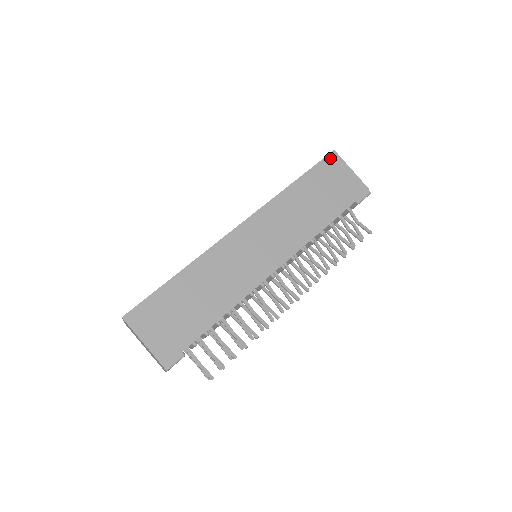
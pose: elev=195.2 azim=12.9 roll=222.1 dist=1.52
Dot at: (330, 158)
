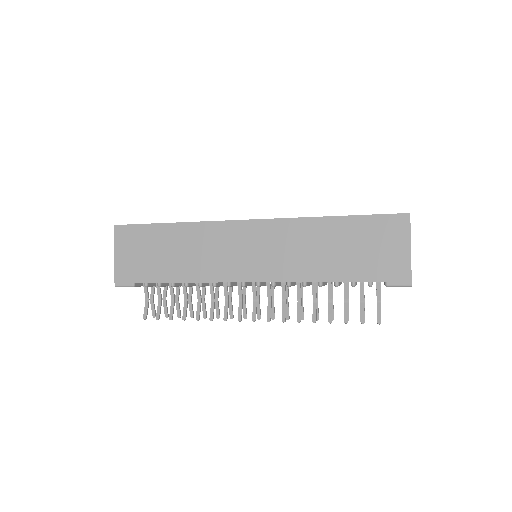
Dot at: (397, 218)
